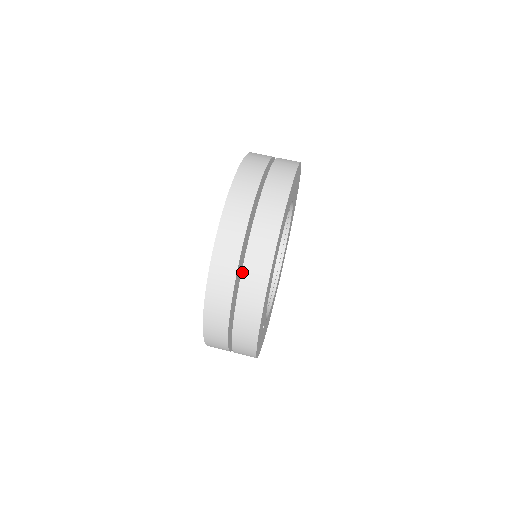
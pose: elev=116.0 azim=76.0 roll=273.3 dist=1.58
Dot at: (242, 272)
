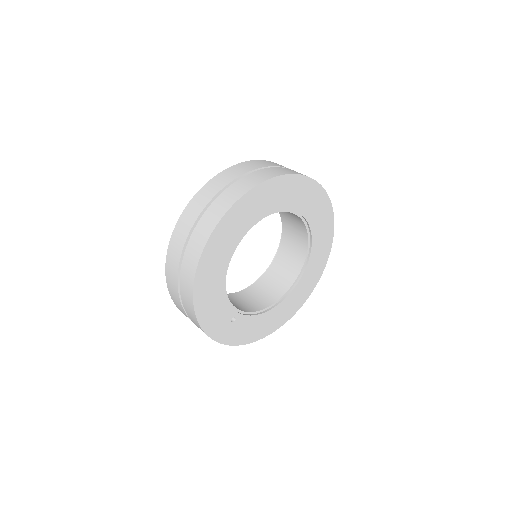
Dot at: (182, 265)
